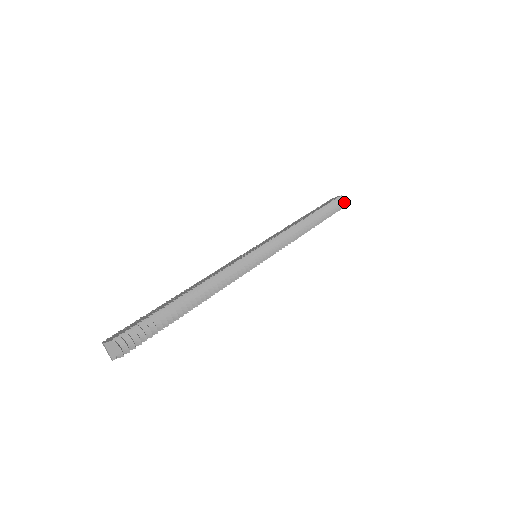
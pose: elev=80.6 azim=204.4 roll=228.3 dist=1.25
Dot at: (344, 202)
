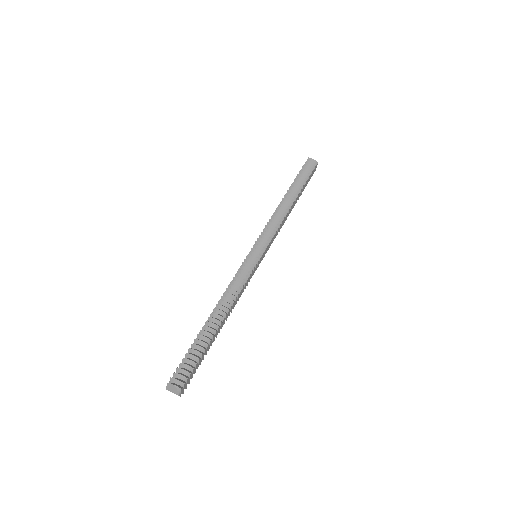
Dot at: (313, 161)
